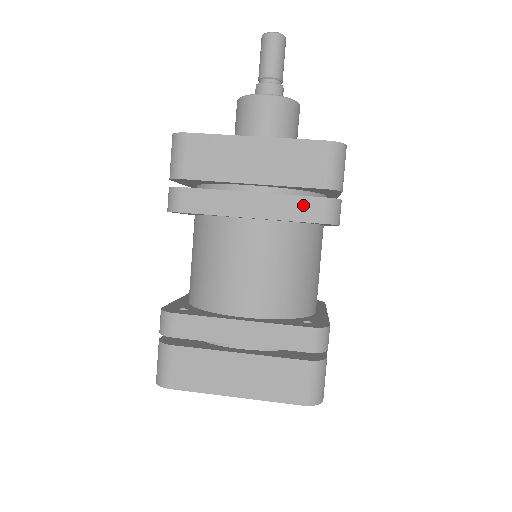
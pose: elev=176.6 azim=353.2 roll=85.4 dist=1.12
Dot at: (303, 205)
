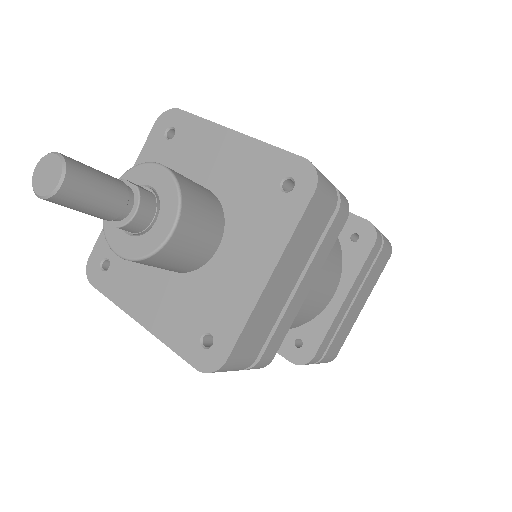
Dot at: (331, 234)
